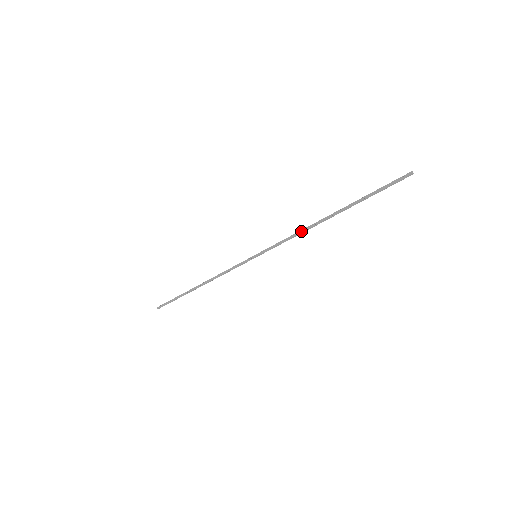
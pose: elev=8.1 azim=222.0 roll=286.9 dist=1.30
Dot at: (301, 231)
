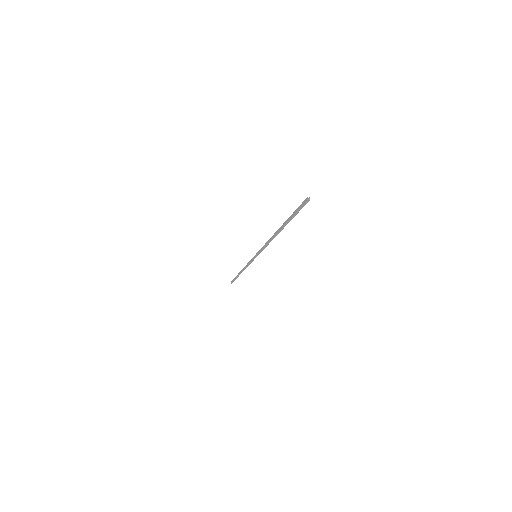
Dot at: (268, 241)
